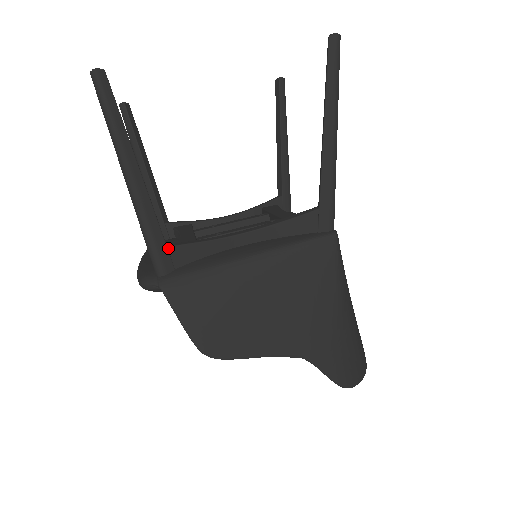
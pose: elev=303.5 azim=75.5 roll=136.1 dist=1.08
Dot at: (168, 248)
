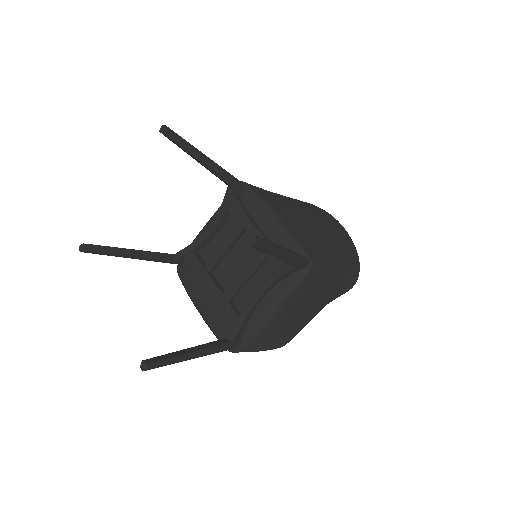
Dot at: (232, 341)
